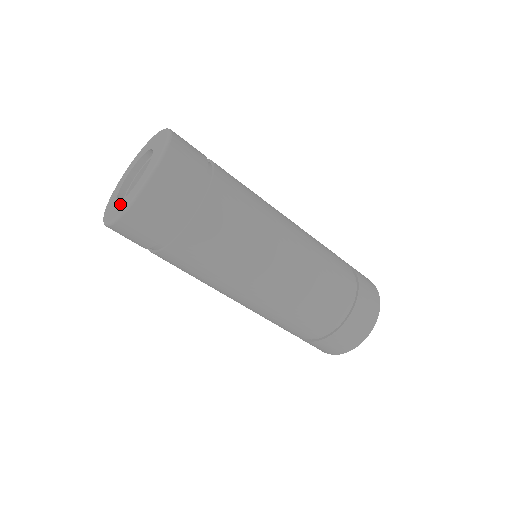
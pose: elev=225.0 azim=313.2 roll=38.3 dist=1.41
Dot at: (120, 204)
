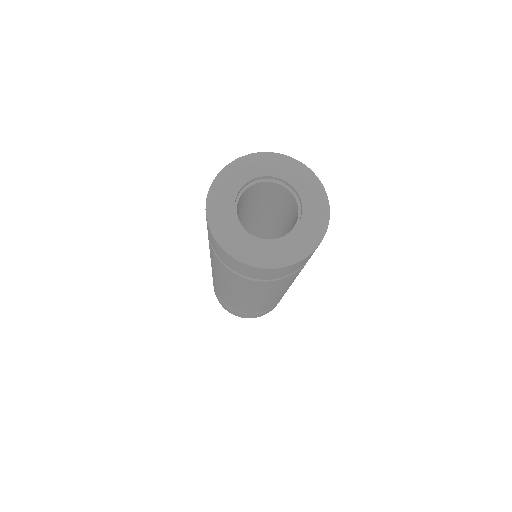
Dot at: (291, 241)
